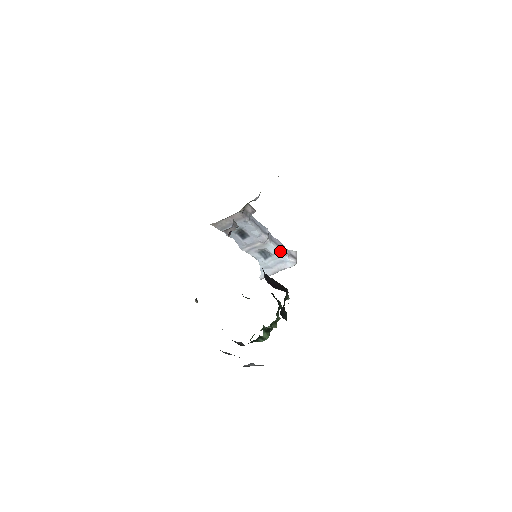
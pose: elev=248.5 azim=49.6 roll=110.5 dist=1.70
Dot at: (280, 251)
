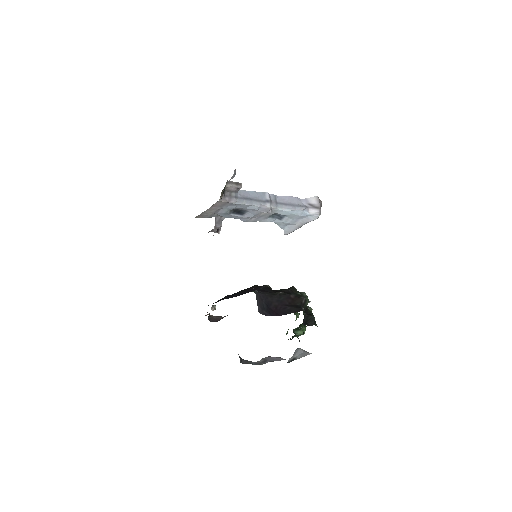
Dot at: (294, 210)
